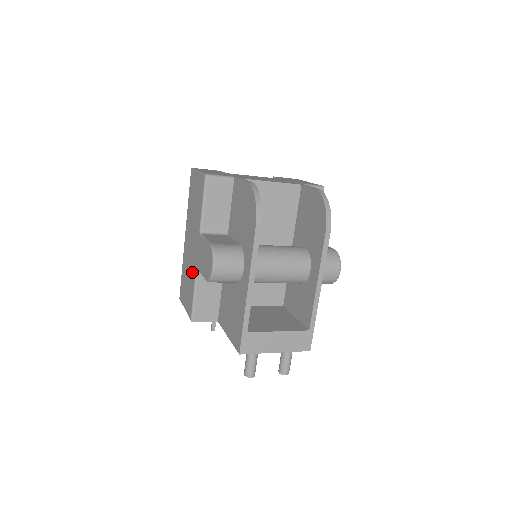
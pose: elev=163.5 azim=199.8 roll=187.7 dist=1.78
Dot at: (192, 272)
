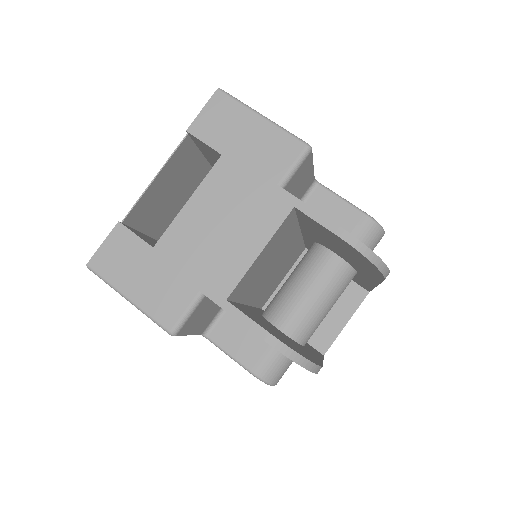
Dot at: occluded
